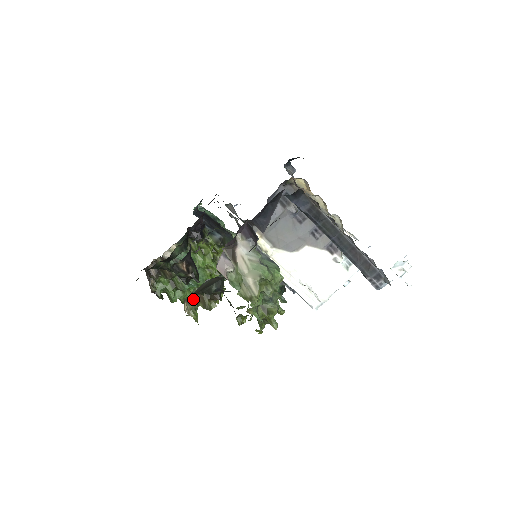
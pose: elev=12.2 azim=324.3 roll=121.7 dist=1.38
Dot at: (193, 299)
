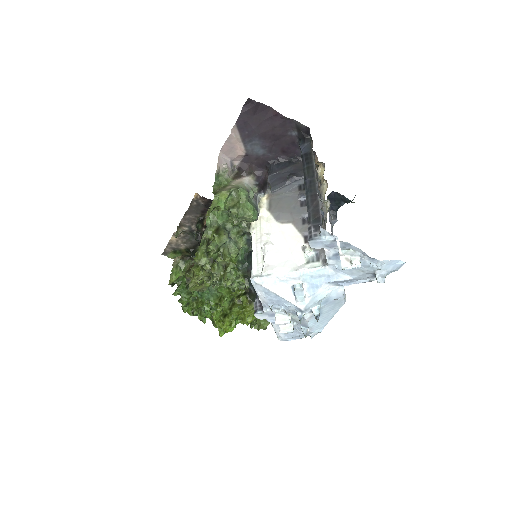
Dot at: (187, 261)
